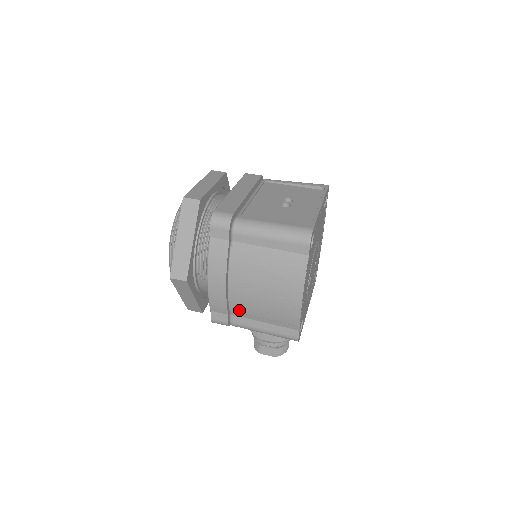
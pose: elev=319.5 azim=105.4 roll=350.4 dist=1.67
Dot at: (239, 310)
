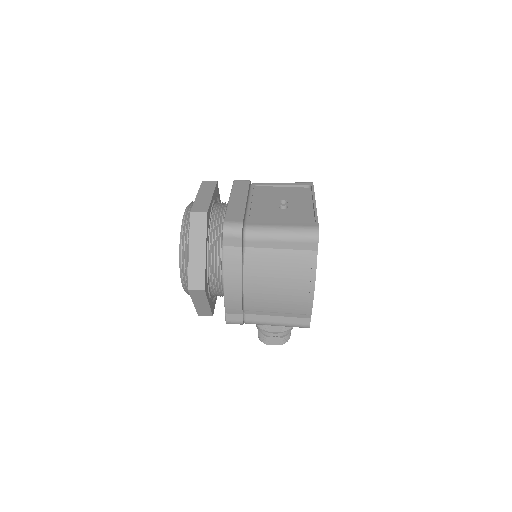
Dot at: (254, 309)
